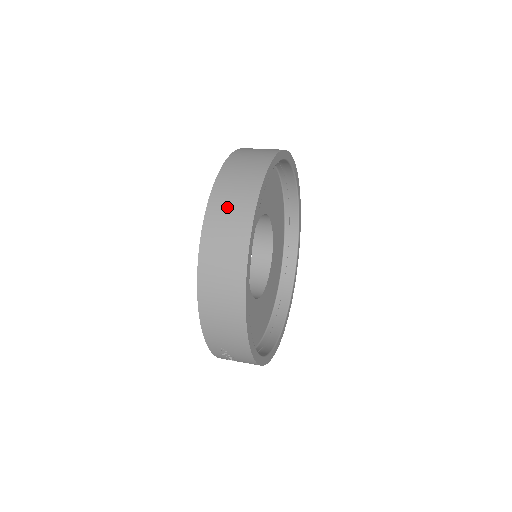
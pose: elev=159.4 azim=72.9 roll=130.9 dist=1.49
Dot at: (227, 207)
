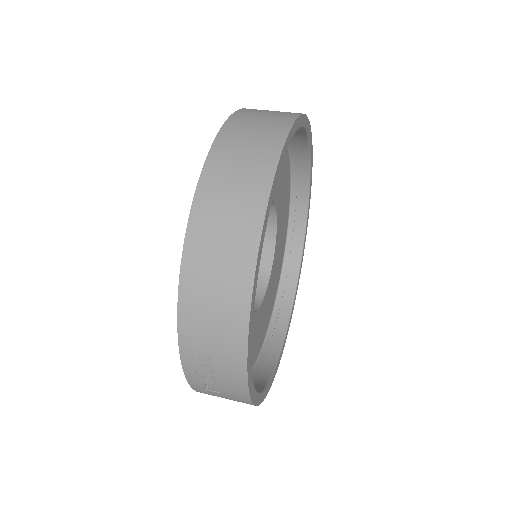
Dot at: (242, 145)
